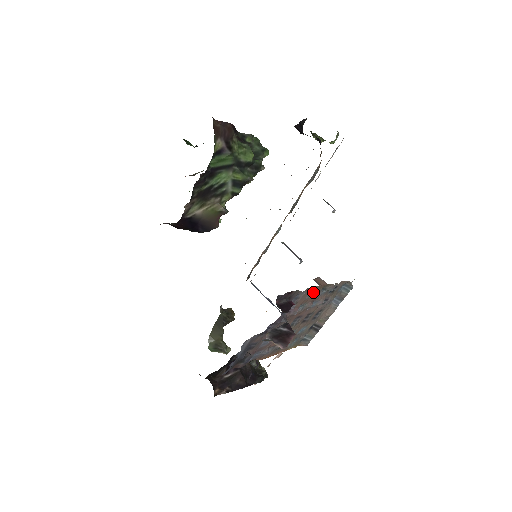
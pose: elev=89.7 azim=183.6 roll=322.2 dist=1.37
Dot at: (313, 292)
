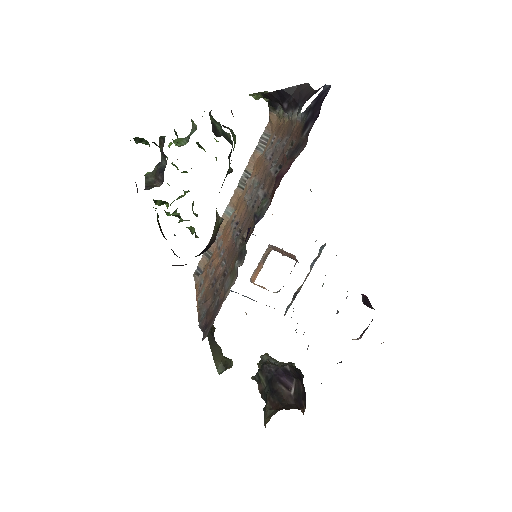
Dot at: occluded
